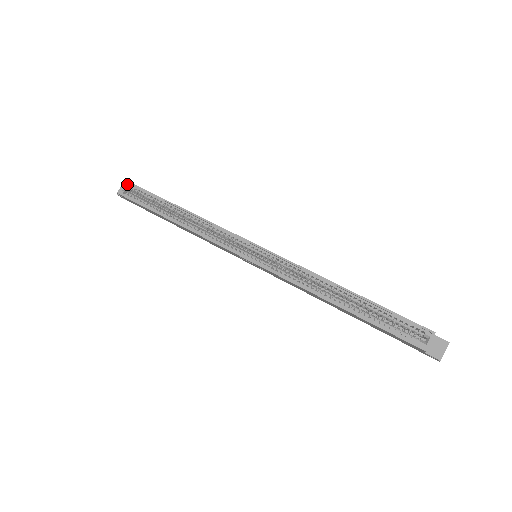
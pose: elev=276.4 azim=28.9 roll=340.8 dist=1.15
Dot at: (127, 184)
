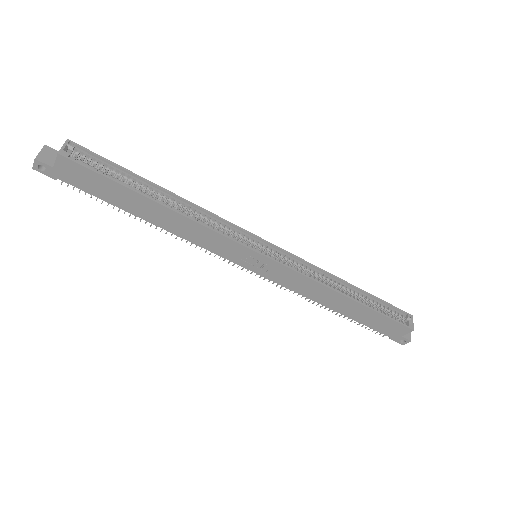
Dot at: (73, 145)
